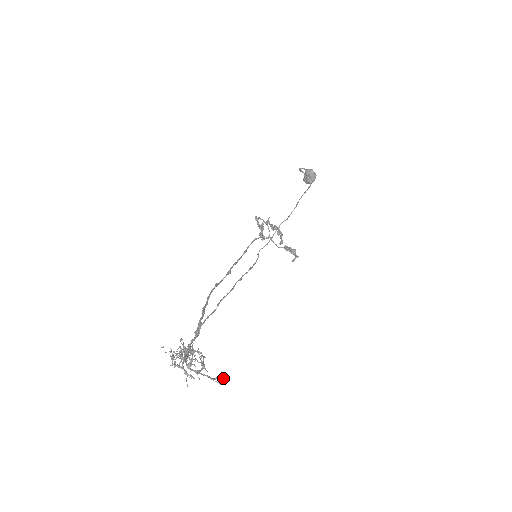
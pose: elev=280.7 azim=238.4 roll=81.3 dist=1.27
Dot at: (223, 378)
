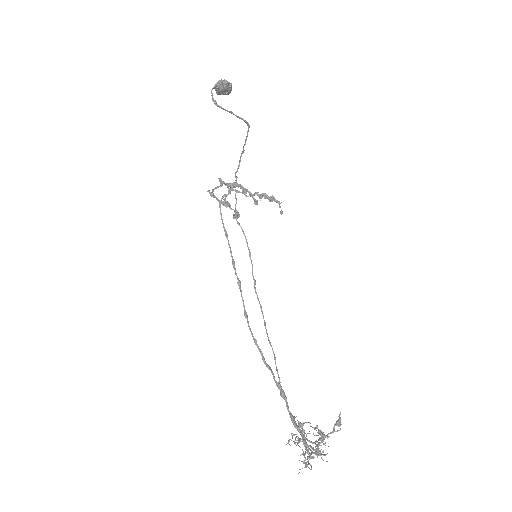
Dot at: (339, 423)
